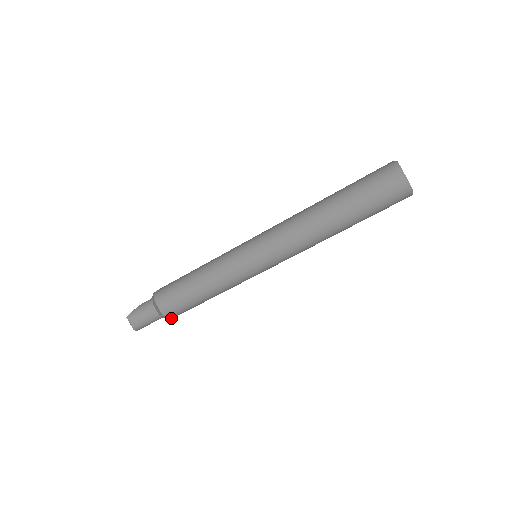
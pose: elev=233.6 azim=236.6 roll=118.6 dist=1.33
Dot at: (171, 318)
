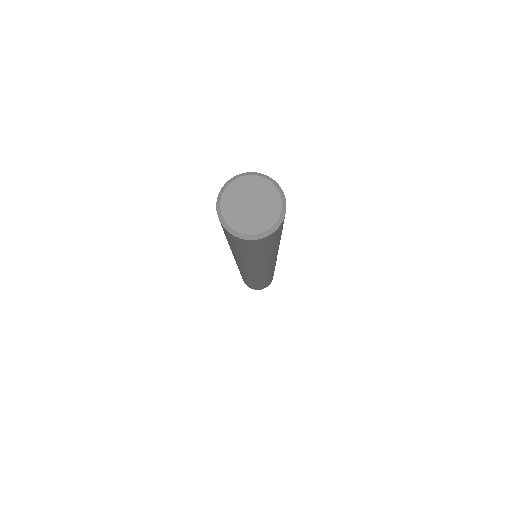
Dot at: occluded
